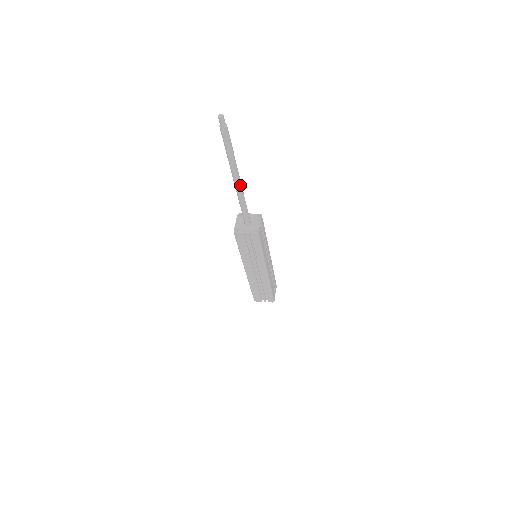
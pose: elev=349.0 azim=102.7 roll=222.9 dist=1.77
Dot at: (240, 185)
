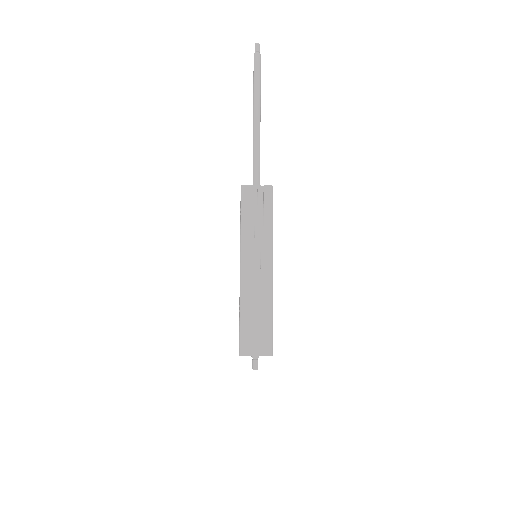
Dot at: (259, 125)
